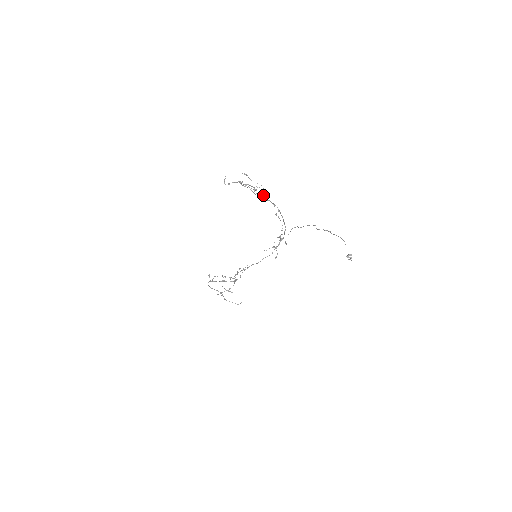
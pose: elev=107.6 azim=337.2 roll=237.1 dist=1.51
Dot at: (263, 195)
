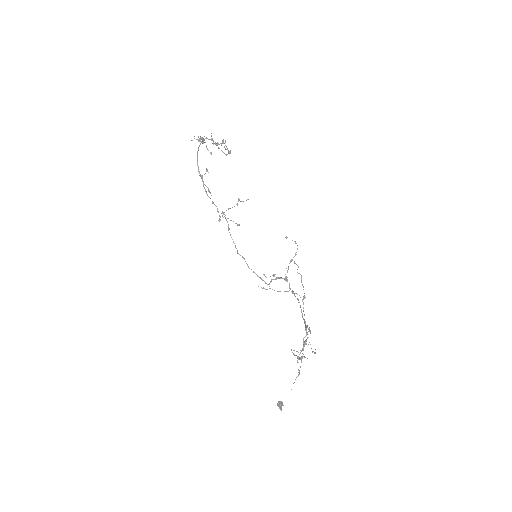
Dot at: occluded
